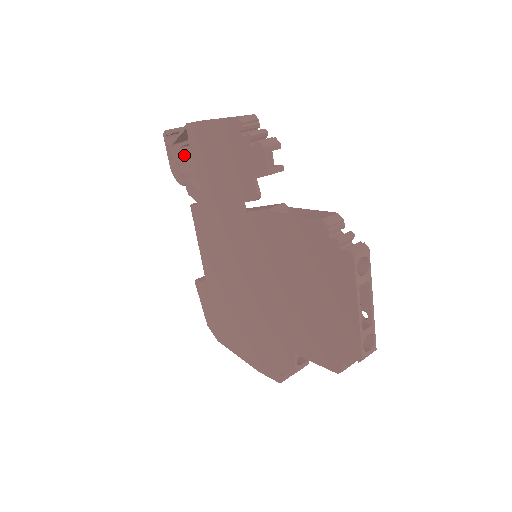
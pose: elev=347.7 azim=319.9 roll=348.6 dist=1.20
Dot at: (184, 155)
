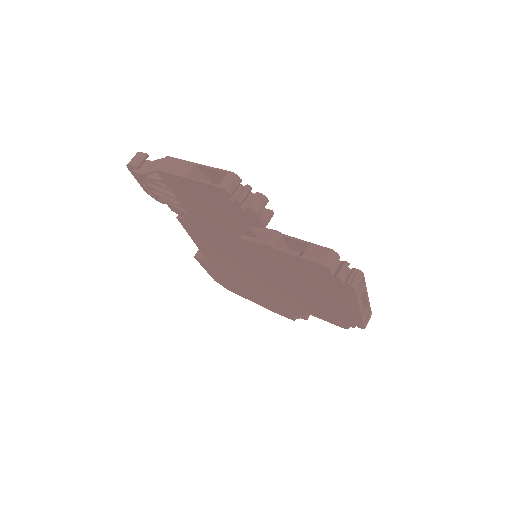
Dot at: occluded
